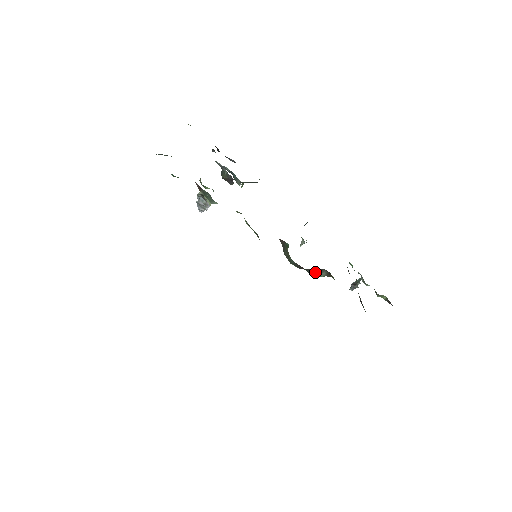
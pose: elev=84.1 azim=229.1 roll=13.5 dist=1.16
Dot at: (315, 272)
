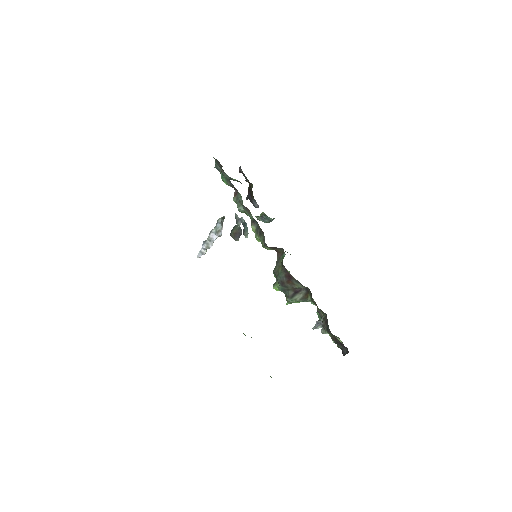
Dot at: (293, 293)
